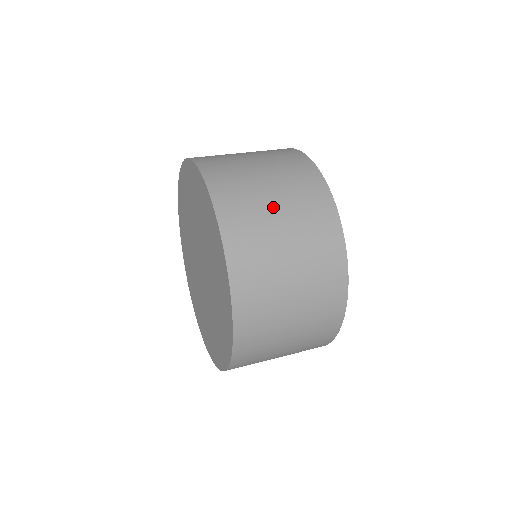
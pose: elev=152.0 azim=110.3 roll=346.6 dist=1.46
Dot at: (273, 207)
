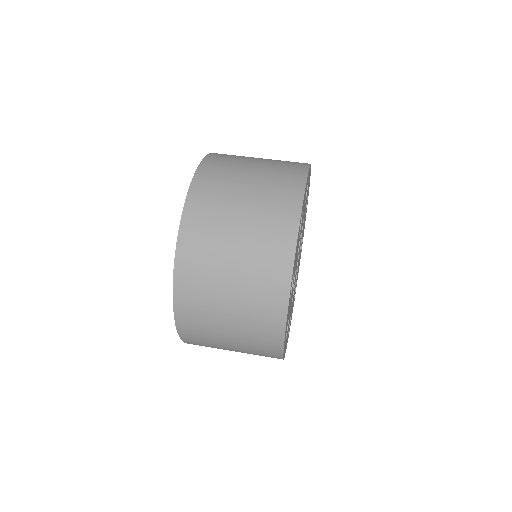
Dot at: (225, 303)
